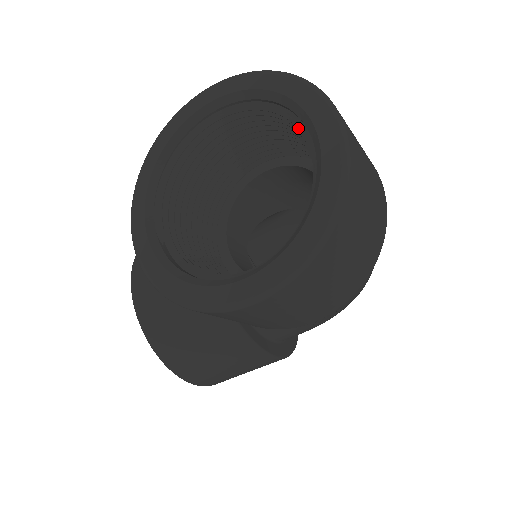
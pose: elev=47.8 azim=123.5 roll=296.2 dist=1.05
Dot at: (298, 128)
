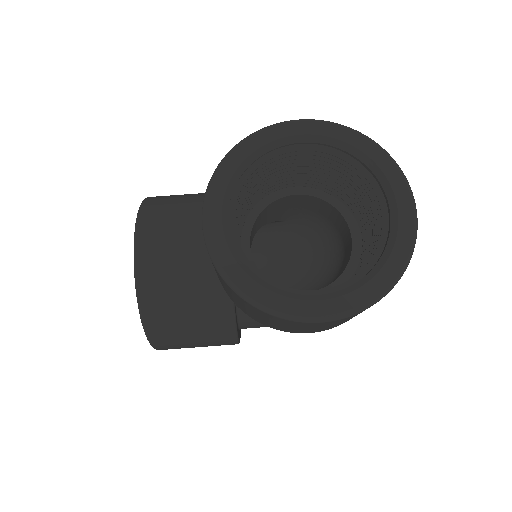
Dot at: (376, 194)
